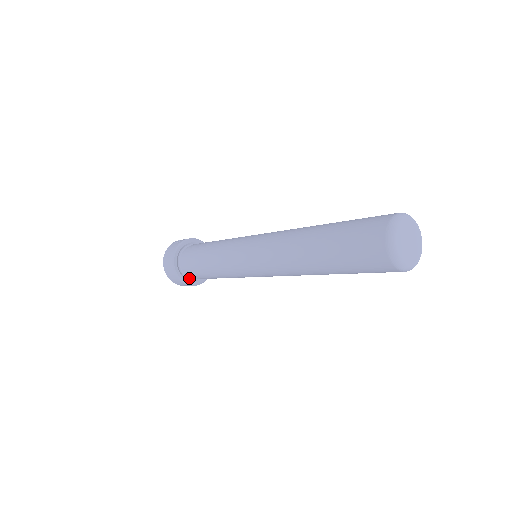
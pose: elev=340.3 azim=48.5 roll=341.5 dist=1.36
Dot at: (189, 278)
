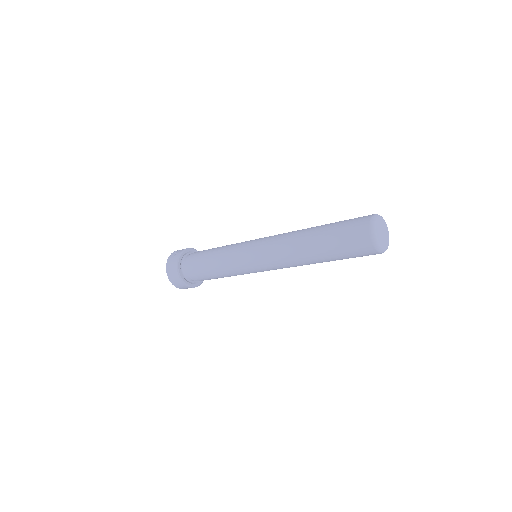
Dot at: (193, 282)
